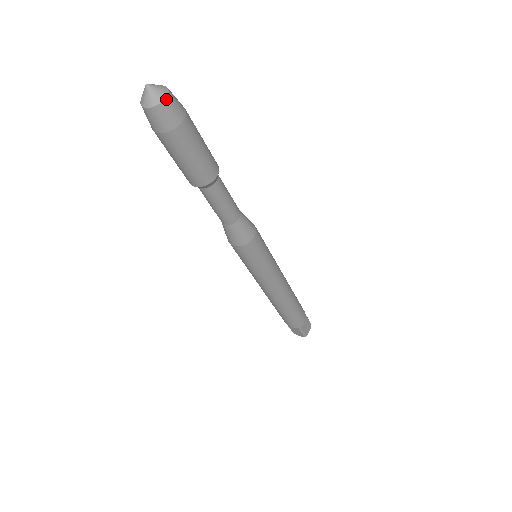
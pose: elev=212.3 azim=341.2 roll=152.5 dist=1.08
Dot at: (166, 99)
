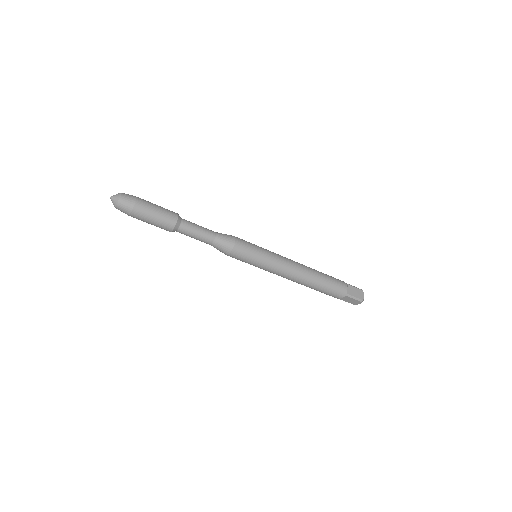
Dot at: (120, 197)
